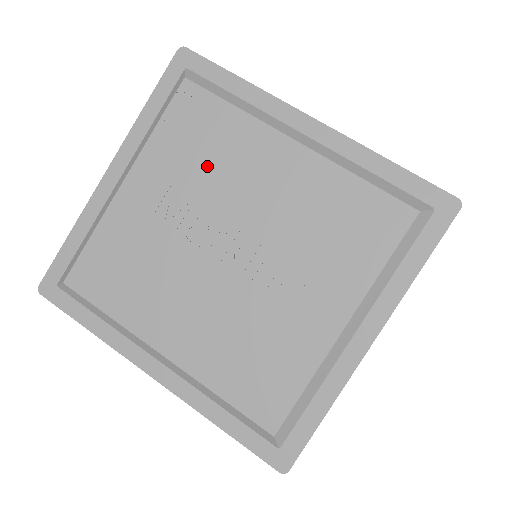
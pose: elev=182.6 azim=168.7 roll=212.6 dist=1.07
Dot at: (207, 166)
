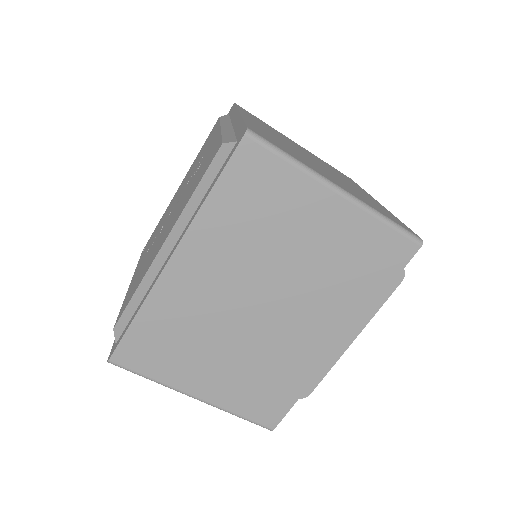
Dot at: (156, 232)
